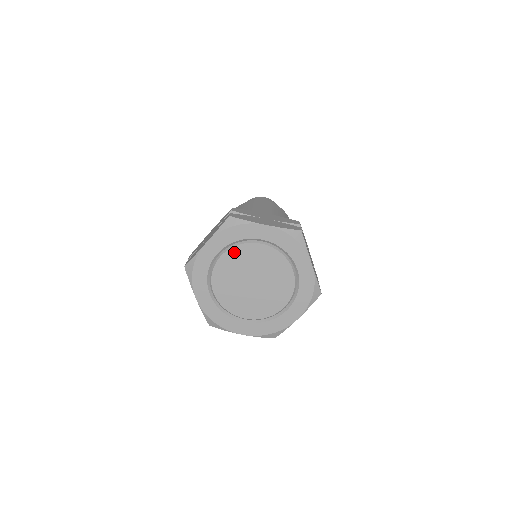
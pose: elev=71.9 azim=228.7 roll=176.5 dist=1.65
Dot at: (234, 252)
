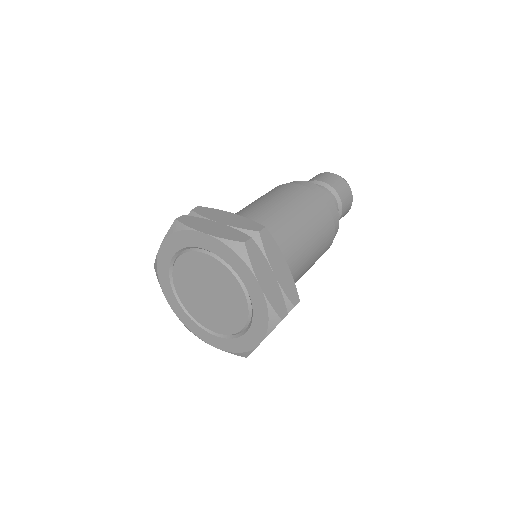
Dot at: (218, 265)
